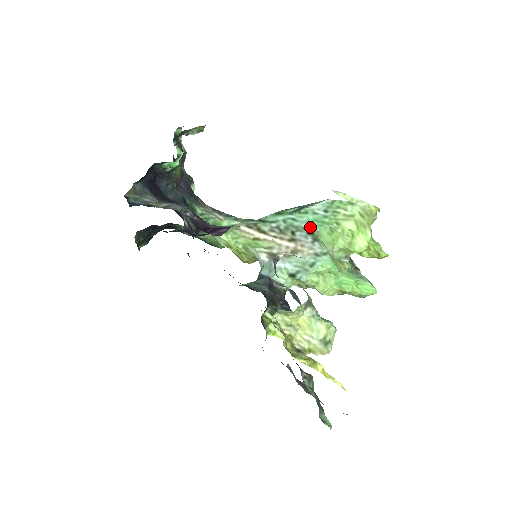
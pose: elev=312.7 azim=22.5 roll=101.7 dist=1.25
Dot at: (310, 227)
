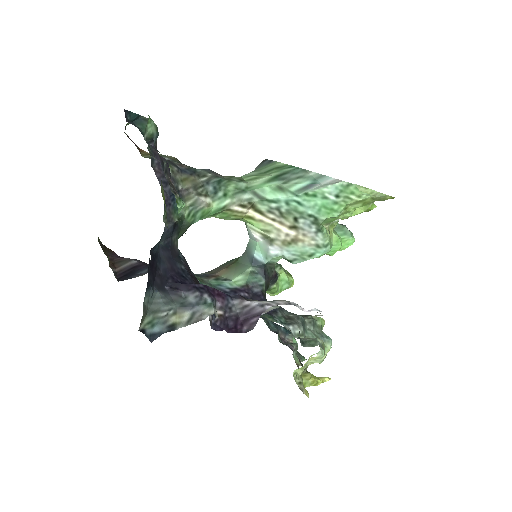
Dot at: (316, 215)
